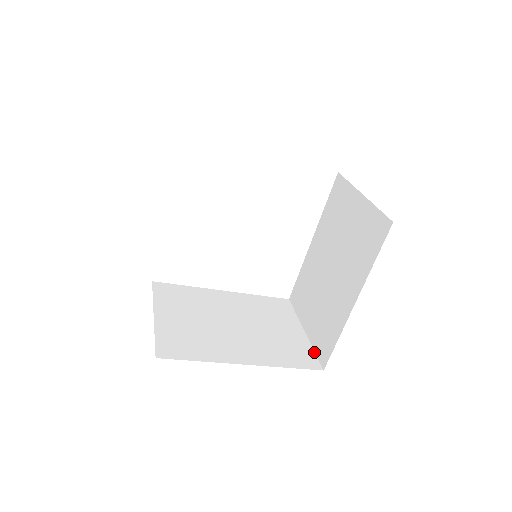
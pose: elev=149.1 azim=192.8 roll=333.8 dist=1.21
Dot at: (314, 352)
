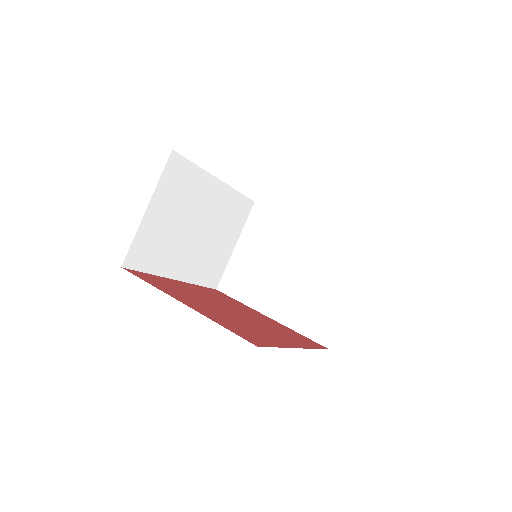
Dot at: (224, 270)
